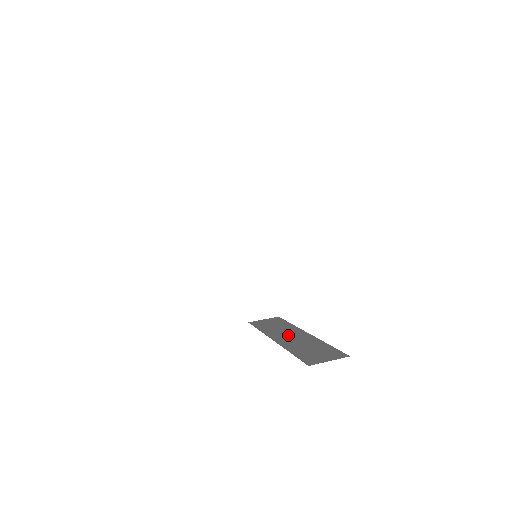
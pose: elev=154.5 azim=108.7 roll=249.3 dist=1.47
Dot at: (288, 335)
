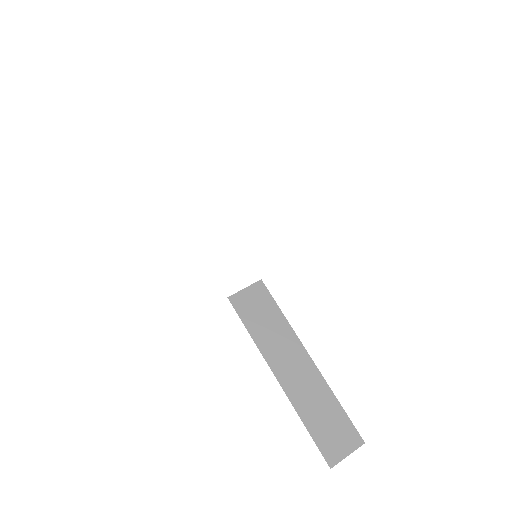
Dot at: (290, 363)
